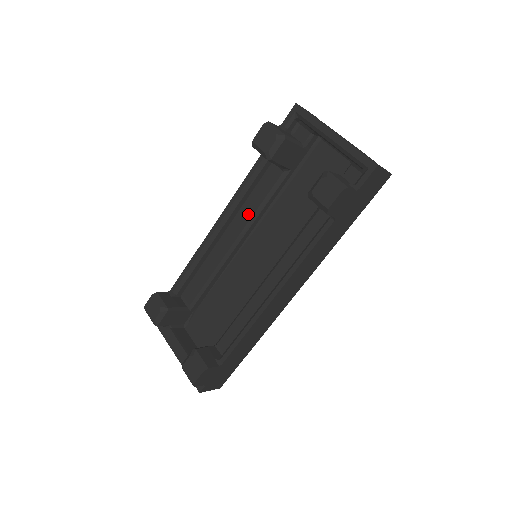
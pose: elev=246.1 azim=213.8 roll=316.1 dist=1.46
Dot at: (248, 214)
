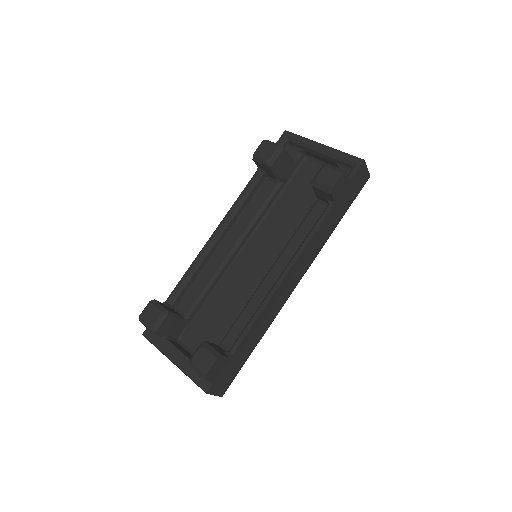
Dot at: (246, 222)
